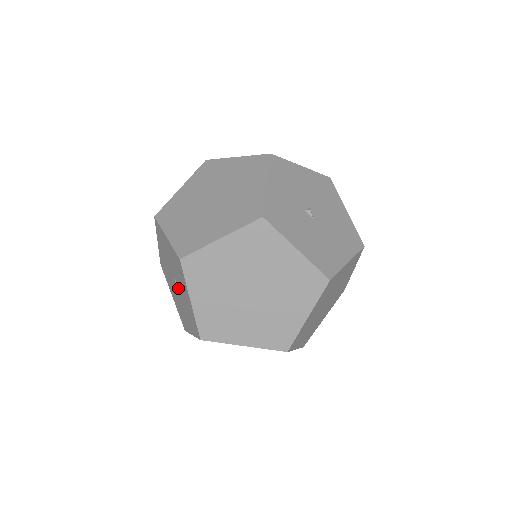
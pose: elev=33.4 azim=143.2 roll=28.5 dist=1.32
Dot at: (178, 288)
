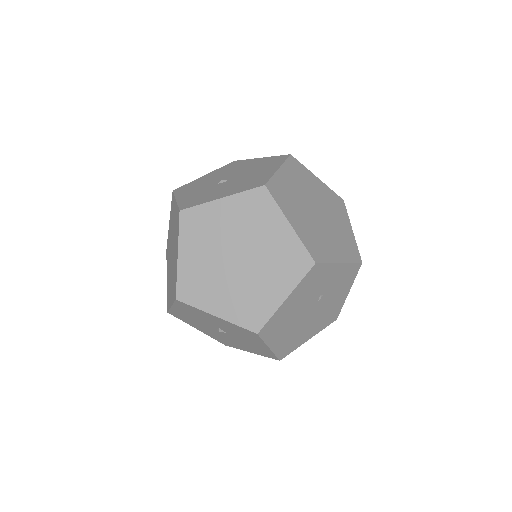
Dot at: (222, 330)
